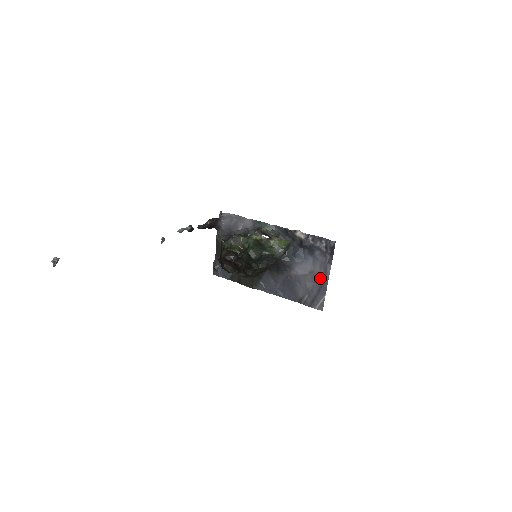
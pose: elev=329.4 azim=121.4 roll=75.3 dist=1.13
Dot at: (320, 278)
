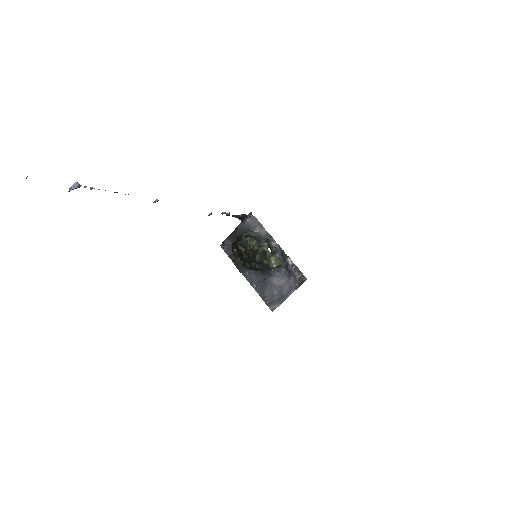
Dot at: (284, 293)
